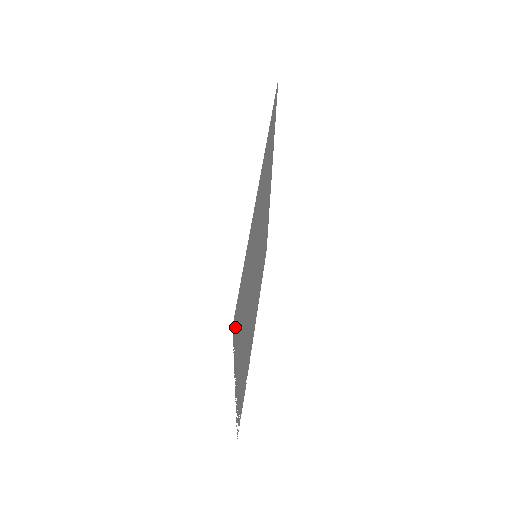
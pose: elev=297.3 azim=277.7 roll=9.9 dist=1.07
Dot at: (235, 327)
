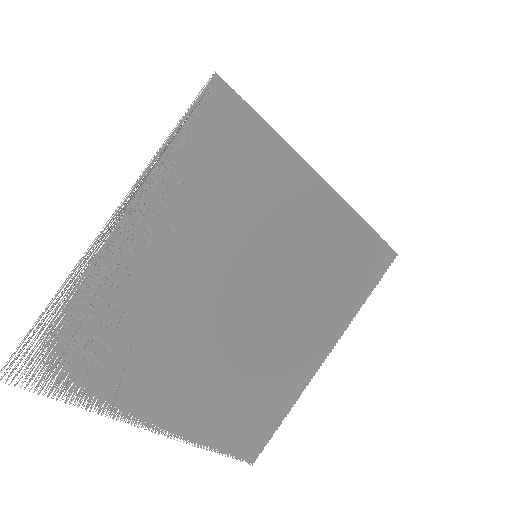
Dot at: (209, 103)
